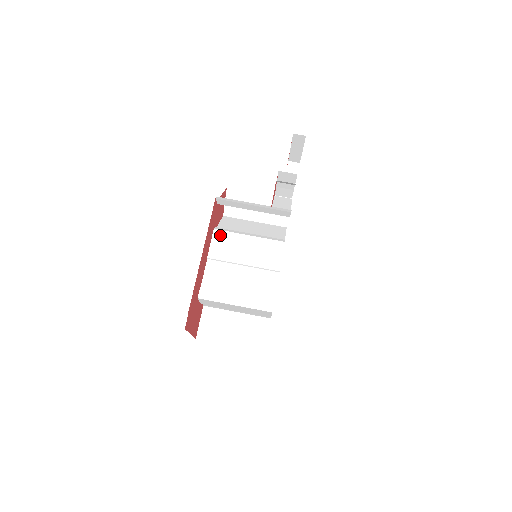
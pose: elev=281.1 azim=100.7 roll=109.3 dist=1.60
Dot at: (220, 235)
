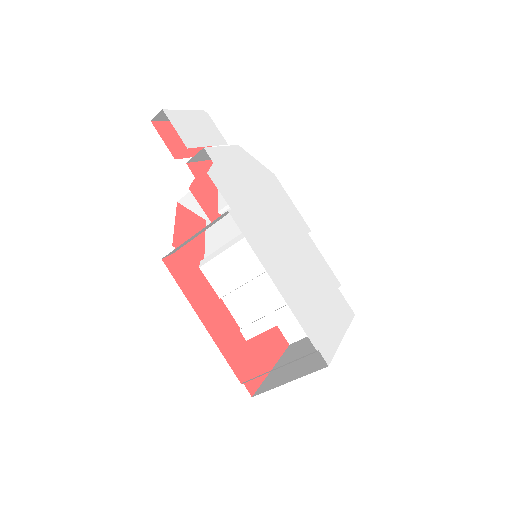
Dot at: (209, 269)
